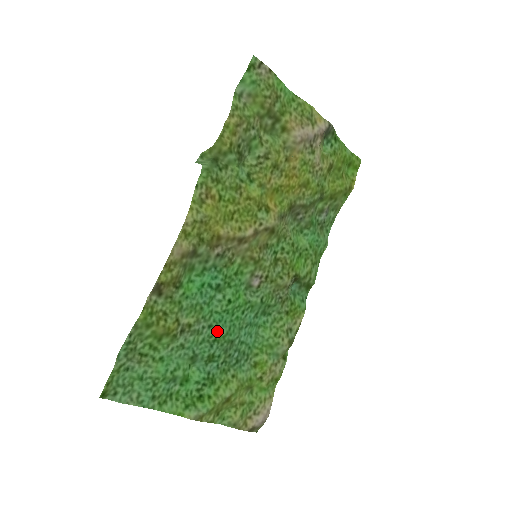
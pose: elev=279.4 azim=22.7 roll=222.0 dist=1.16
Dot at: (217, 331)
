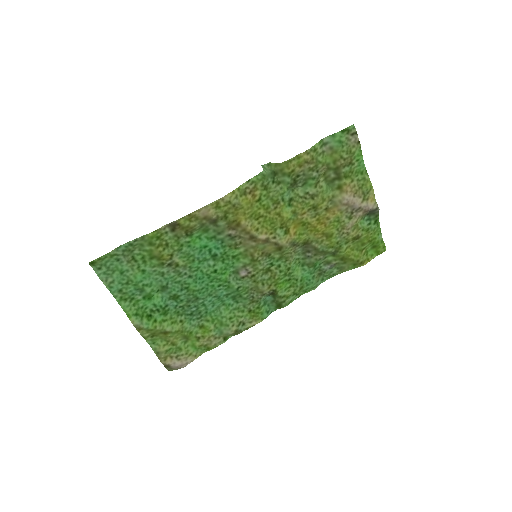
Dot at: (193, 283)
